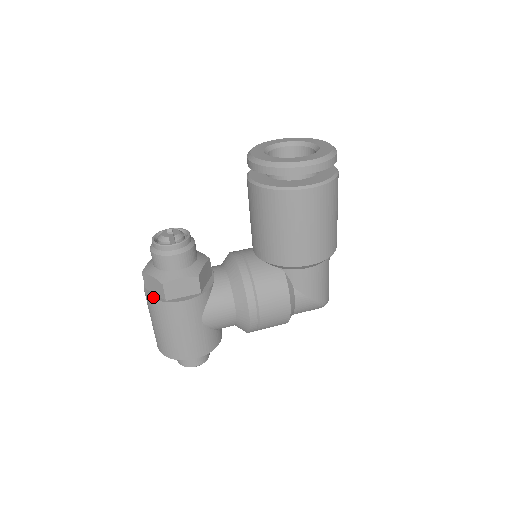
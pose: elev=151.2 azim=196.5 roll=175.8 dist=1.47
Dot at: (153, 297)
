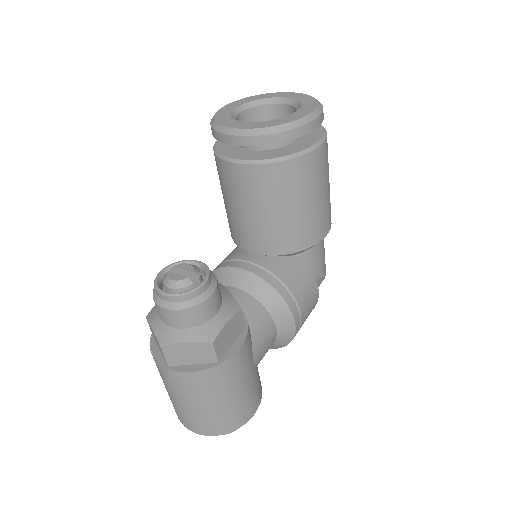
Dot at: (195, 369)
